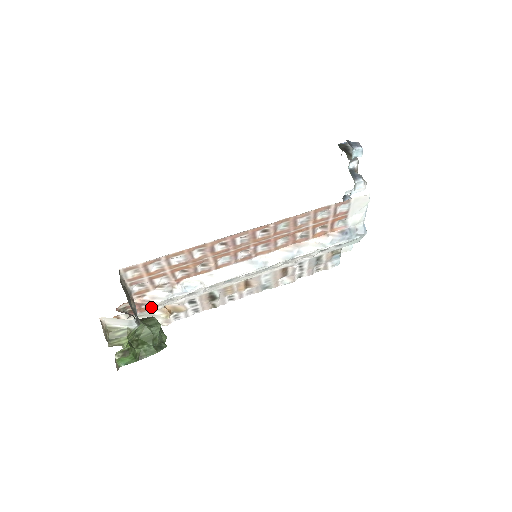
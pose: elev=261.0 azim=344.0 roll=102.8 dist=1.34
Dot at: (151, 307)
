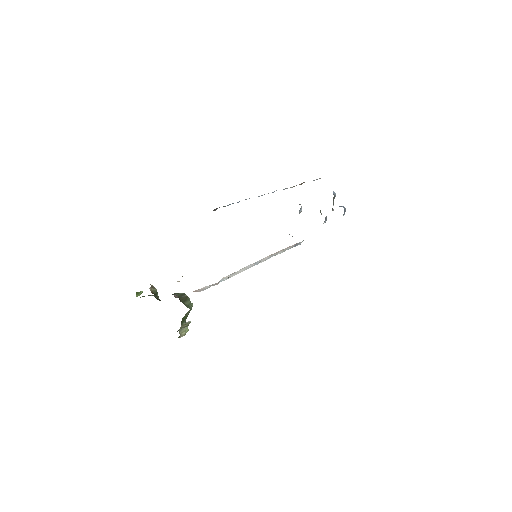
Dot at: occluded
